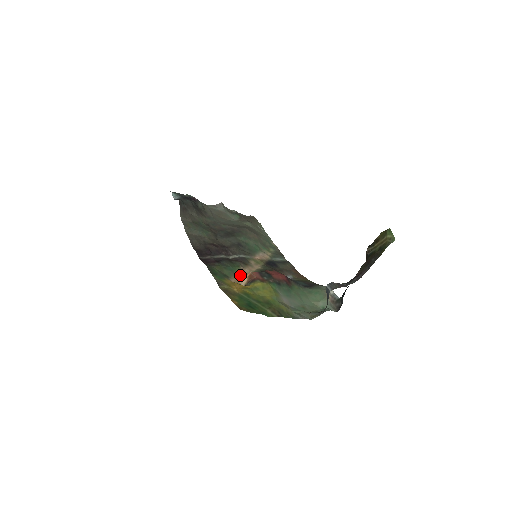
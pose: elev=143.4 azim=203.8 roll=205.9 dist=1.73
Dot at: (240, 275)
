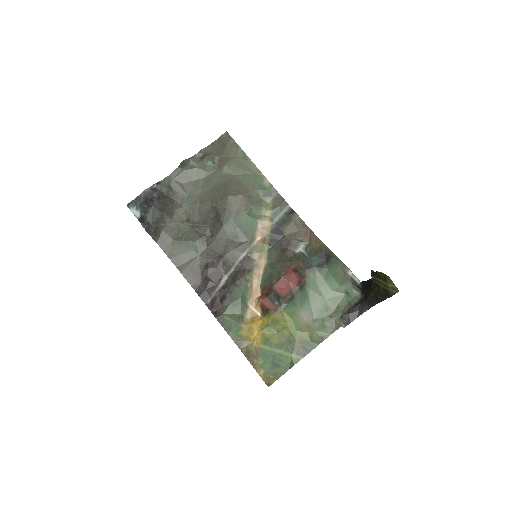
Dot at: (252, 298)
